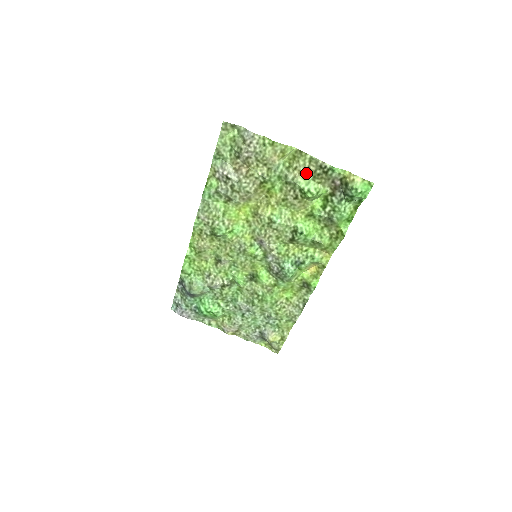
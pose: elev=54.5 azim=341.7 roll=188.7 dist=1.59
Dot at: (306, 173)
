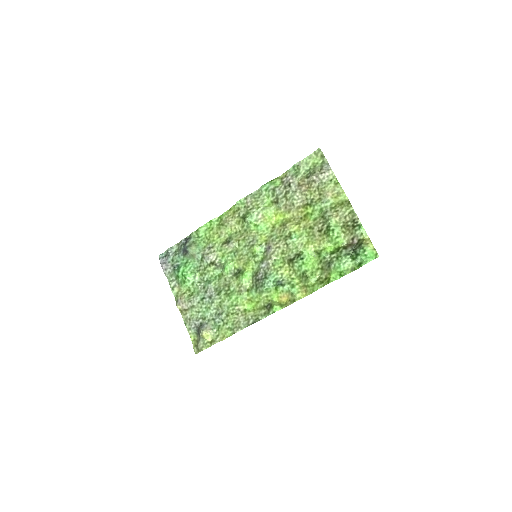
Dot at: (341, 219)
